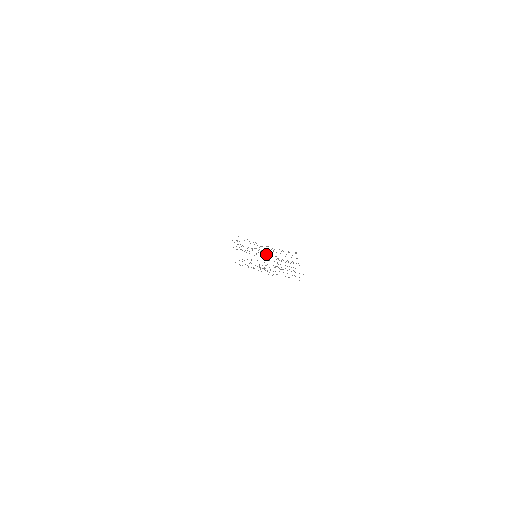
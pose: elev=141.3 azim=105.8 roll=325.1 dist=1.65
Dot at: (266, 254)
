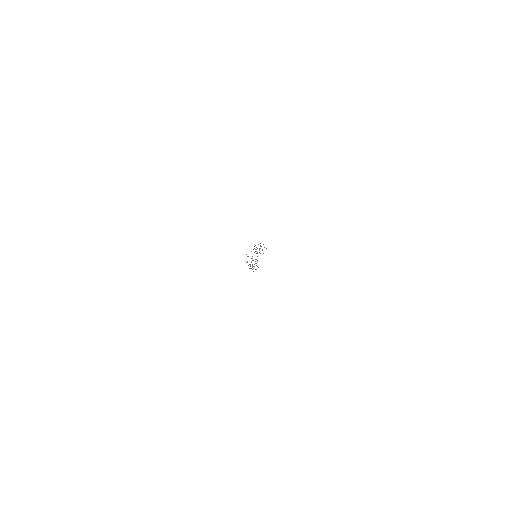
Dot at: occluded
